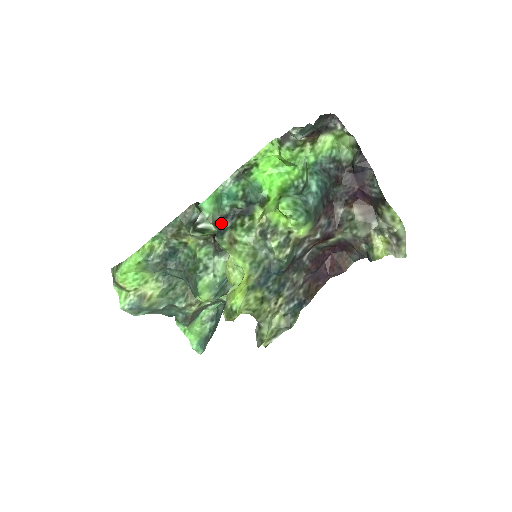
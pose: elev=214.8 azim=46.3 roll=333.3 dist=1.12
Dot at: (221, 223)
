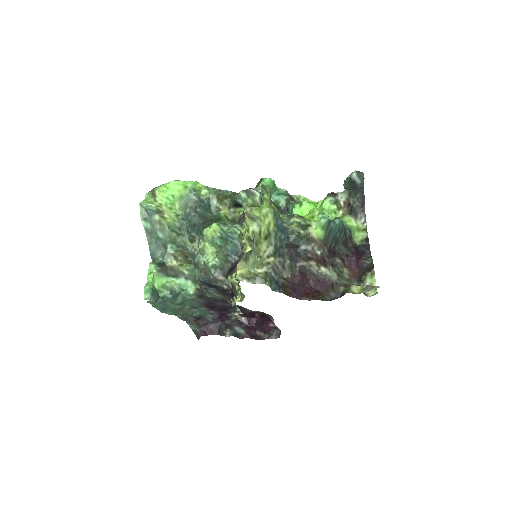
Dot at: occluded
